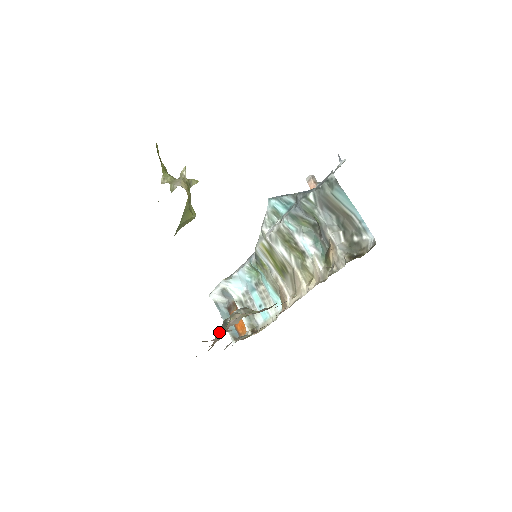
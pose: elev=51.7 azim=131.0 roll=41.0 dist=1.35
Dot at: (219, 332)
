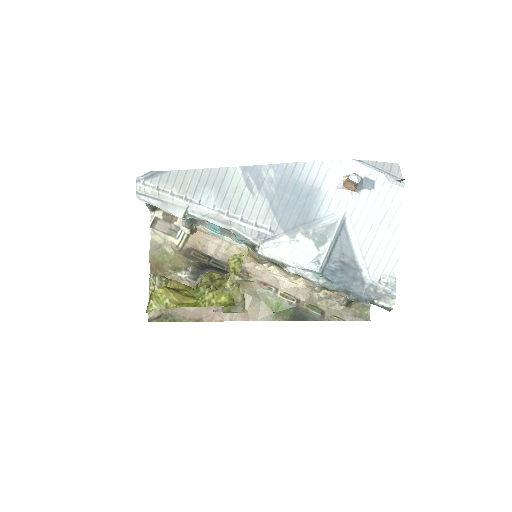
Dot at: (175, 267)
